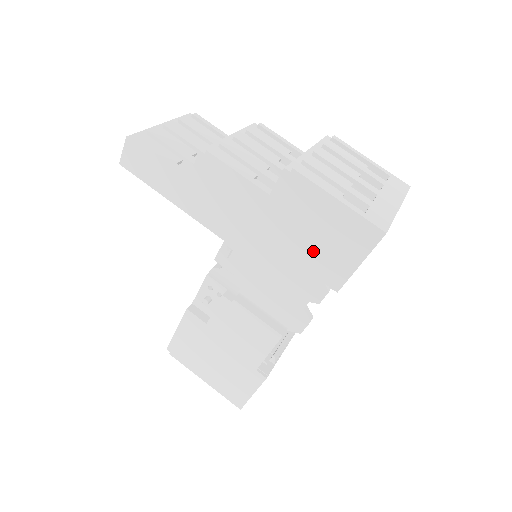
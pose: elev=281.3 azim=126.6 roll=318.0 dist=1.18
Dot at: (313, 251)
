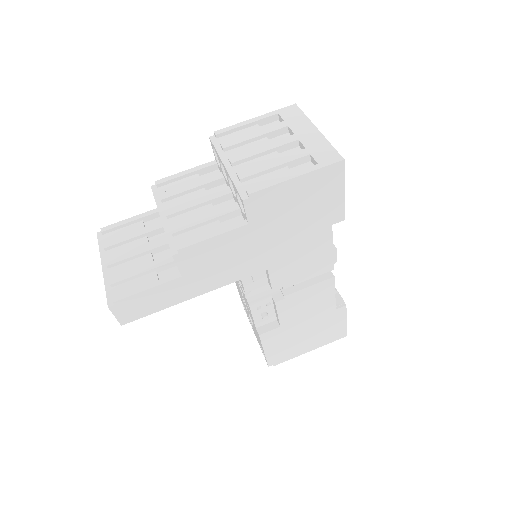
Dot at: (308, 218)
